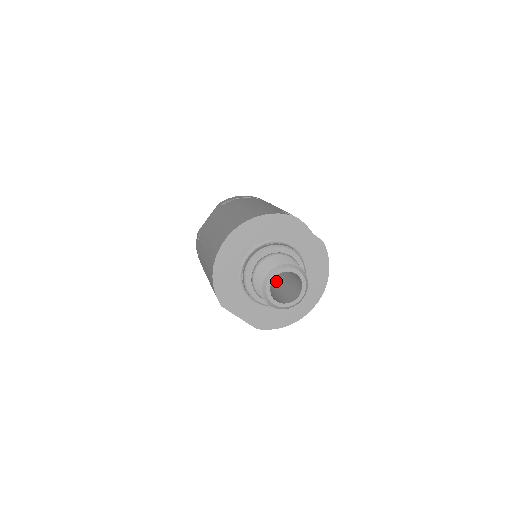
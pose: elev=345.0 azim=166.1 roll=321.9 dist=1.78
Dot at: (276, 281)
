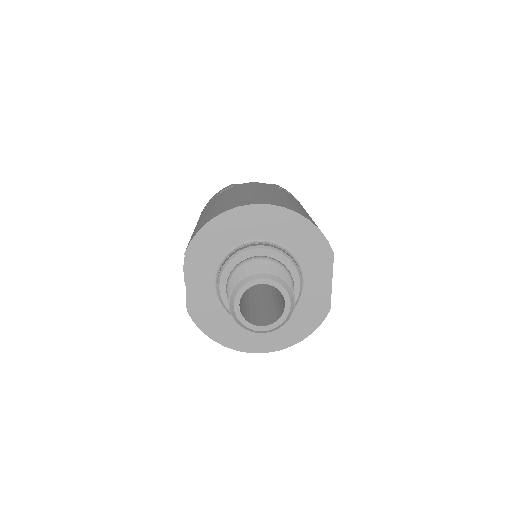
Dot at: (252, 293)
